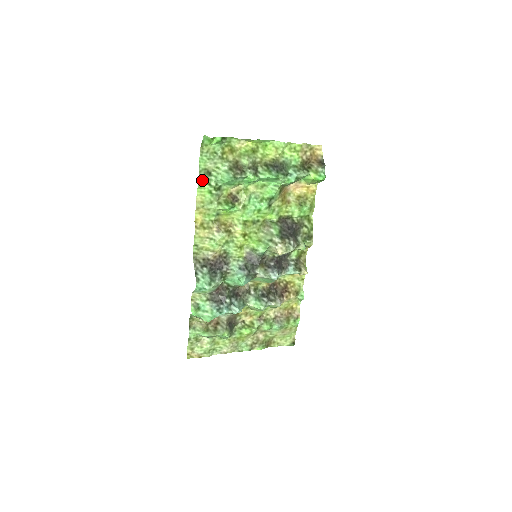
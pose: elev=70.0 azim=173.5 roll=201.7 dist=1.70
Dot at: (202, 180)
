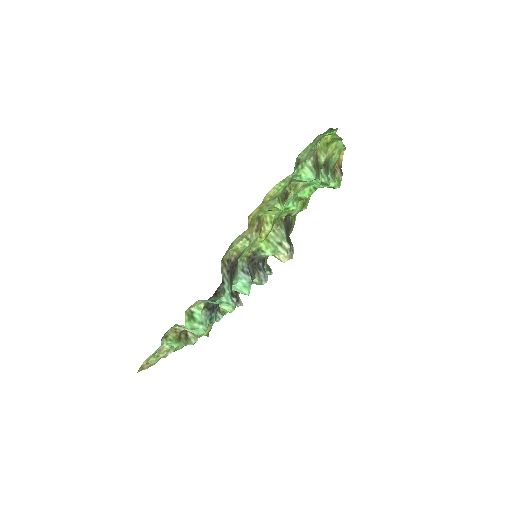
Dot at: occluded
